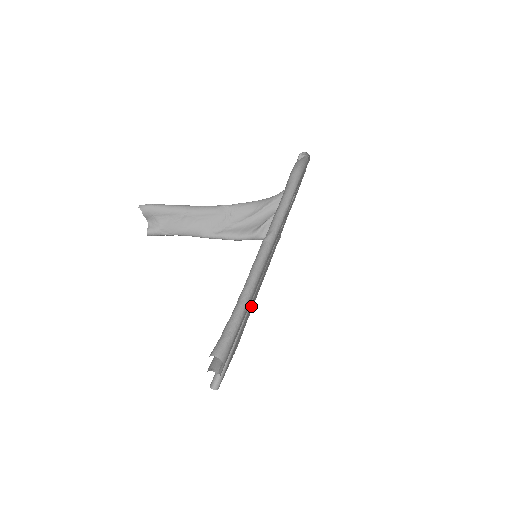
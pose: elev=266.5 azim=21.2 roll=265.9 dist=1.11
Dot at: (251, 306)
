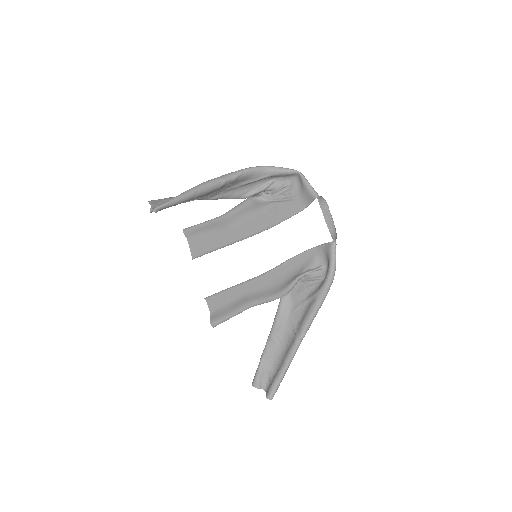
Dot at: occluded
